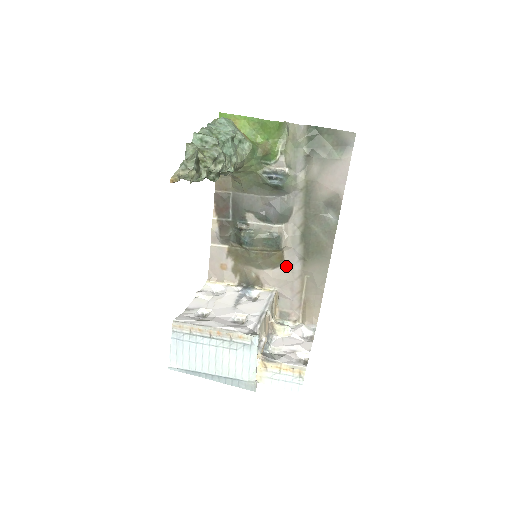
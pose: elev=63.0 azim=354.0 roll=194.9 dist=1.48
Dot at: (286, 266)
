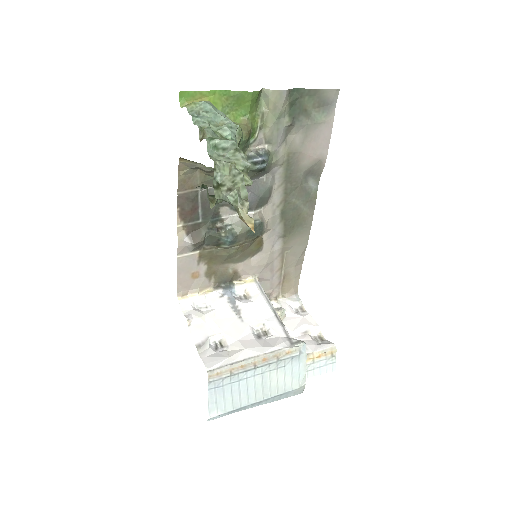
Dot at: (265, 249)
